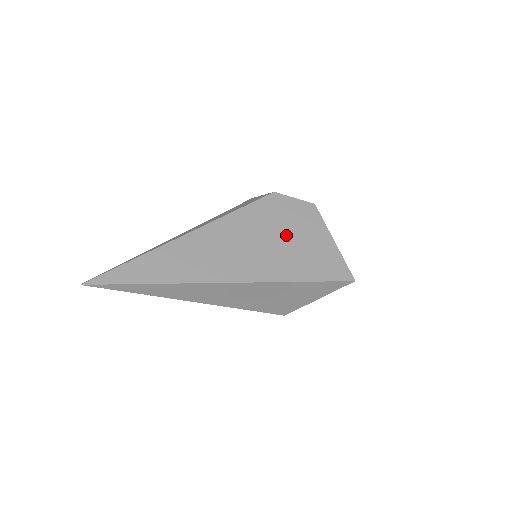
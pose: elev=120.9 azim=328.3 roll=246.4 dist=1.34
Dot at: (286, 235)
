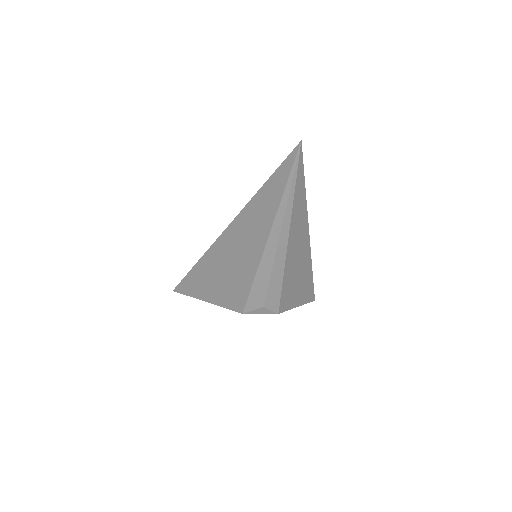
Dot at: occluded
